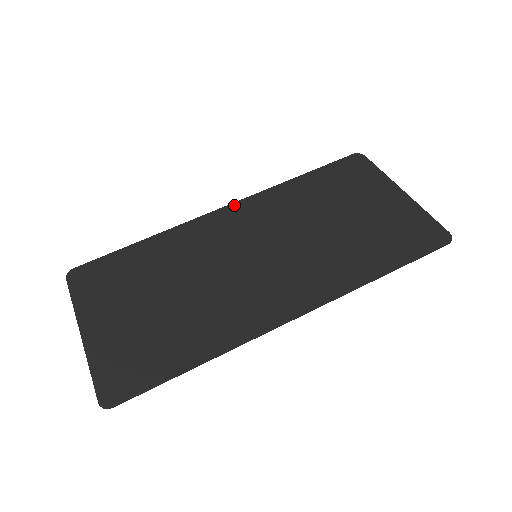
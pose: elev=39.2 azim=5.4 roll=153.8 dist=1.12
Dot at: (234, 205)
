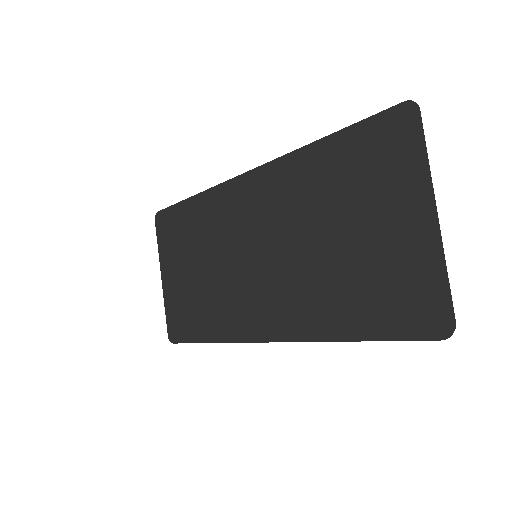
Dot at: (253, 174)
